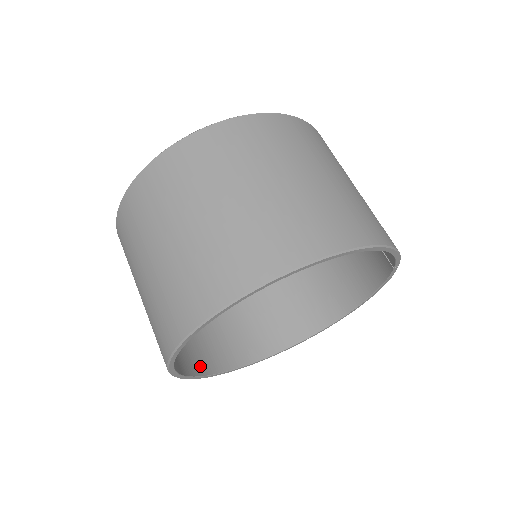
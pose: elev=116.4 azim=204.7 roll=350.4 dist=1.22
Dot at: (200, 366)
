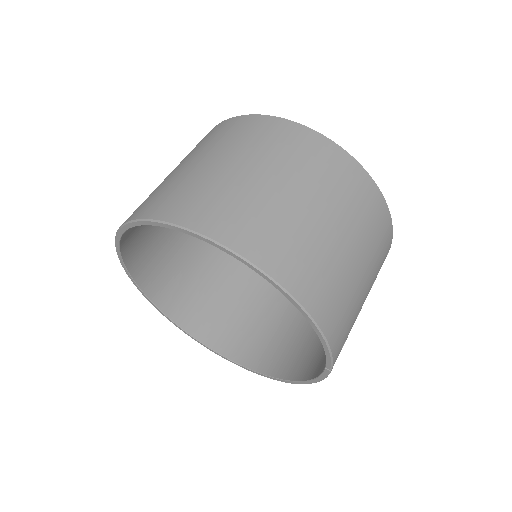
Dot at: (149, 285)
